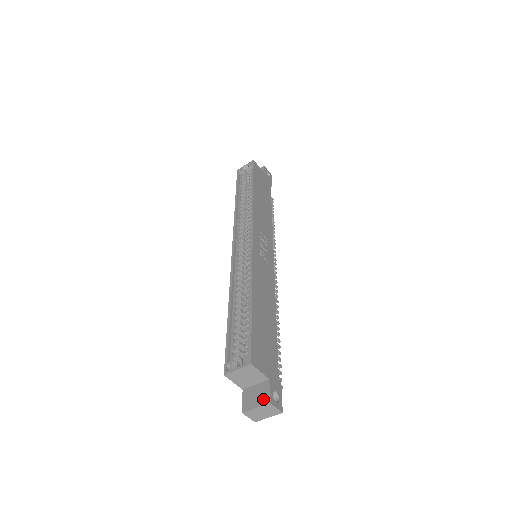
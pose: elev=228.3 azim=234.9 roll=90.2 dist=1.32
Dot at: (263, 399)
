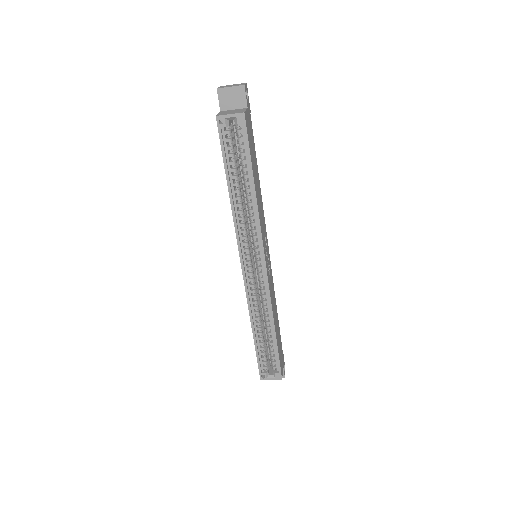
Dot at: occluded
